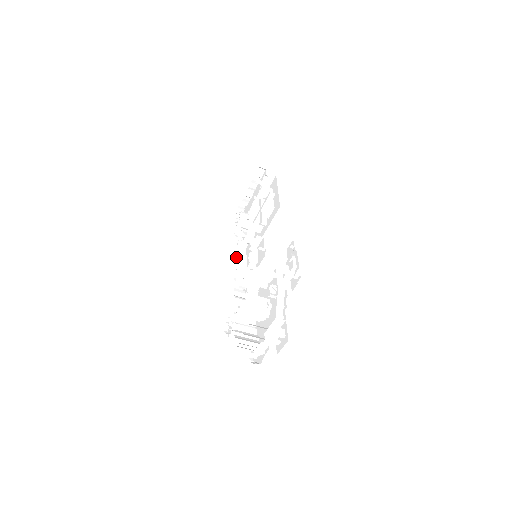
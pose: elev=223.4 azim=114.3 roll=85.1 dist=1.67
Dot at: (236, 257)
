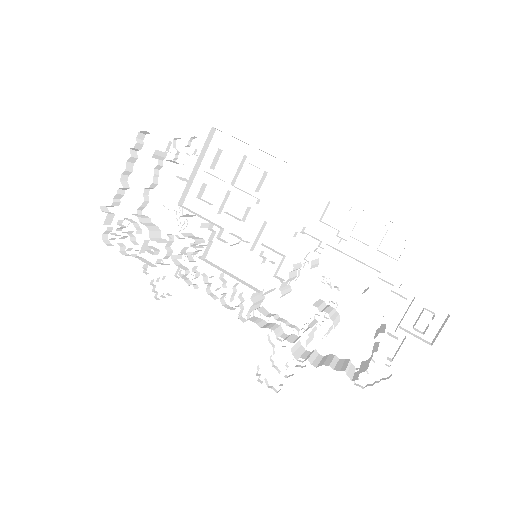
Dot at: (188, 282)
